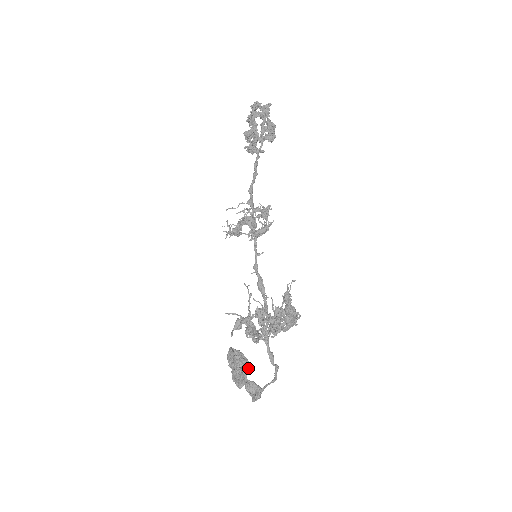
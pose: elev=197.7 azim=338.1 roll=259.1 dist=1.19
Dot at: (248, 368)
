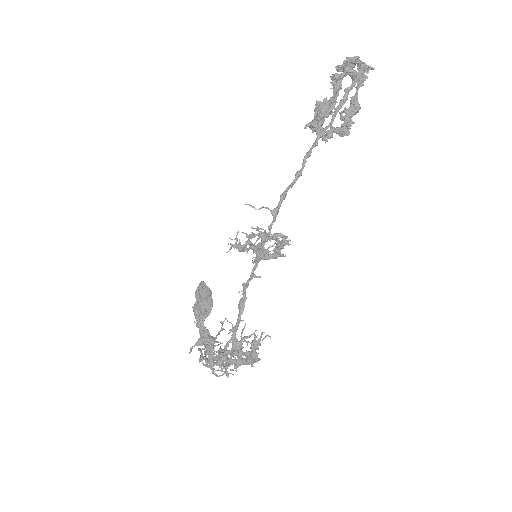
Dot at: (209, 314)
